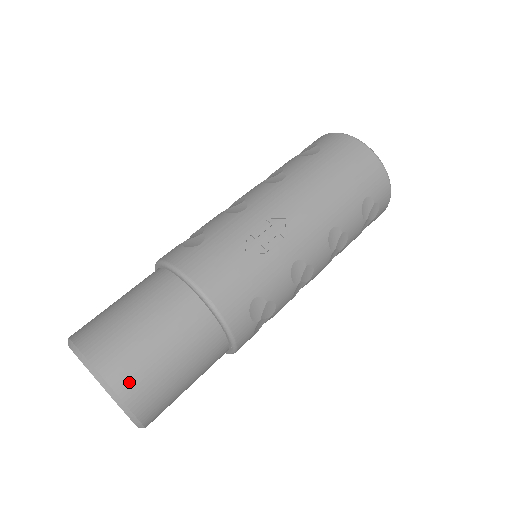
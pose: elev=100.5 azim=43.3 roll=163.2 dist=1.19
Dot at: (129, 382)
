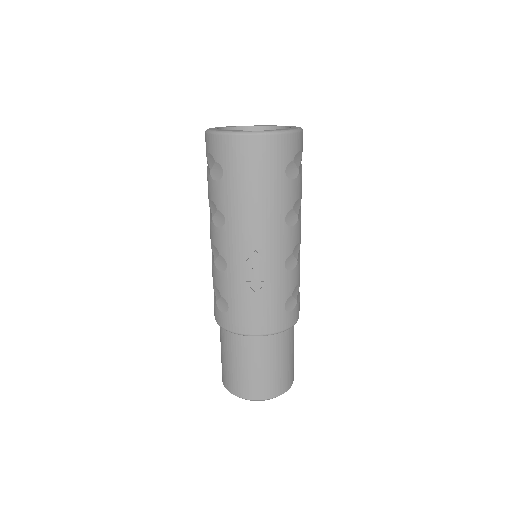
Dot at: (271, 391)
